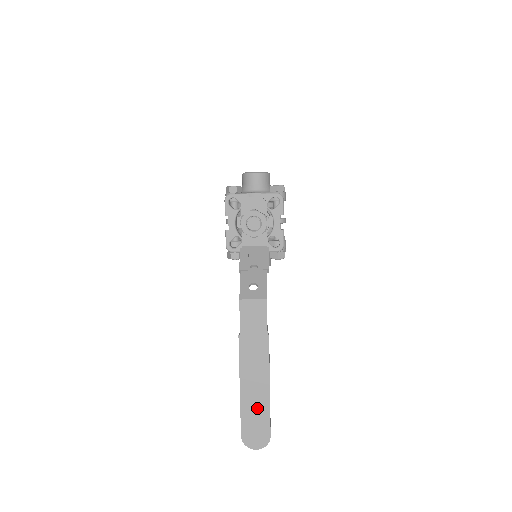
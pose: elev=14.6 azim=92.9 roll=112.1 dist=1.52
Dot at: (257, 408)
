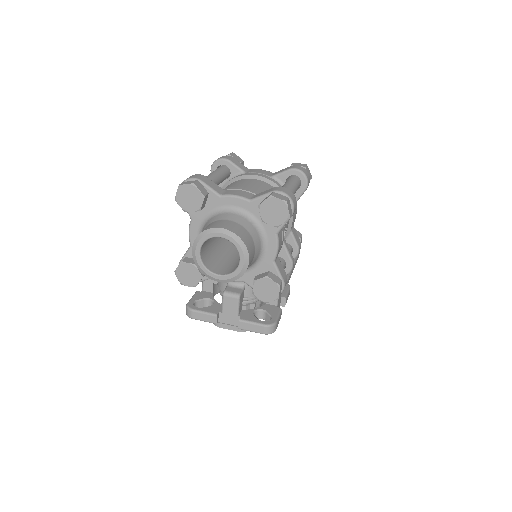
Dot at: occluded
